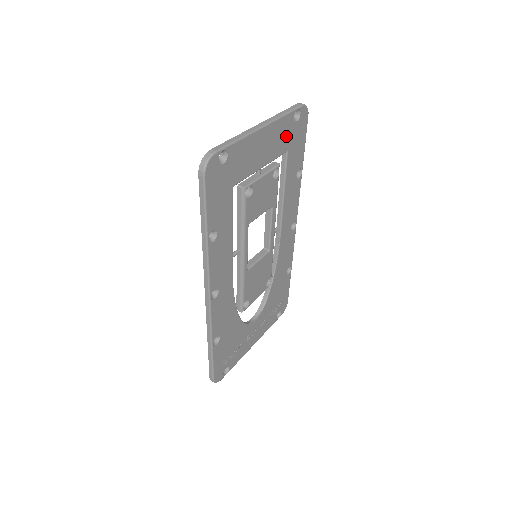
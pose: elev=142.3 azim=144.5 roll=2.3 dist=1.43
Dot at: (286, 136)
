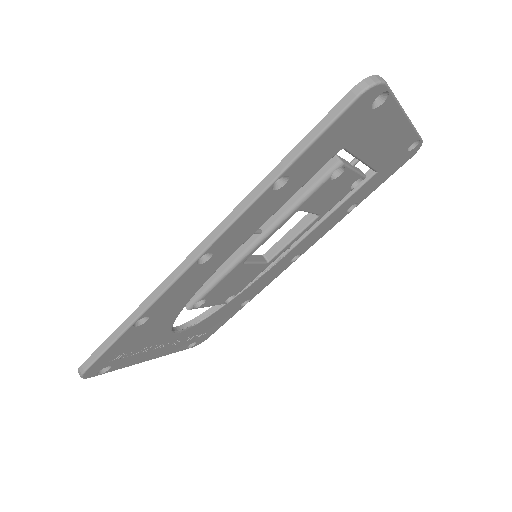
Dot at: (393, 155)
